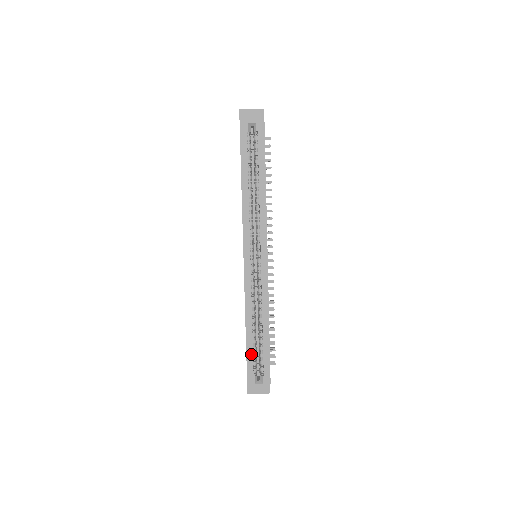
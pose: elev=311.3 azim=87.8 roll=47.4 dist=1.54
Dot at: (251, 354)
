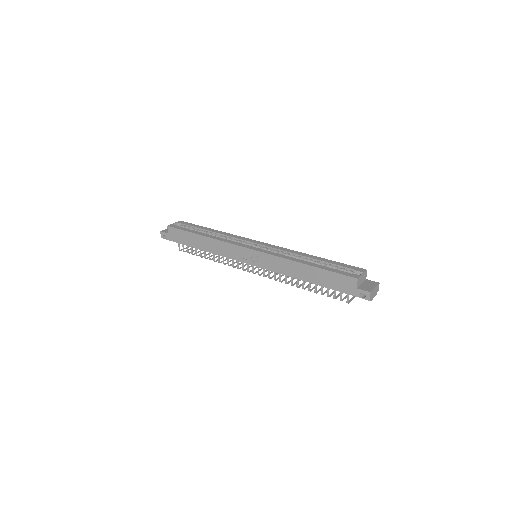
Dot at: (330, 269)
